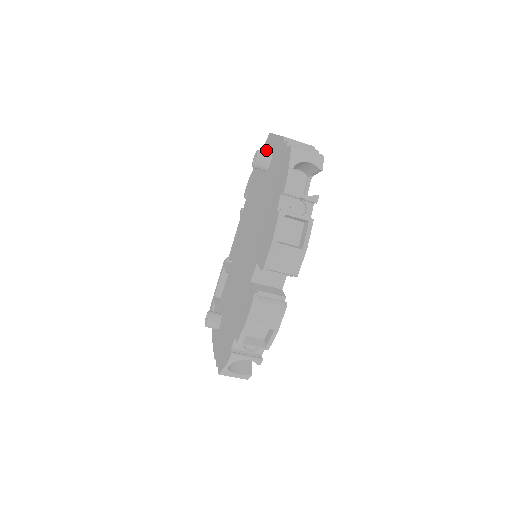
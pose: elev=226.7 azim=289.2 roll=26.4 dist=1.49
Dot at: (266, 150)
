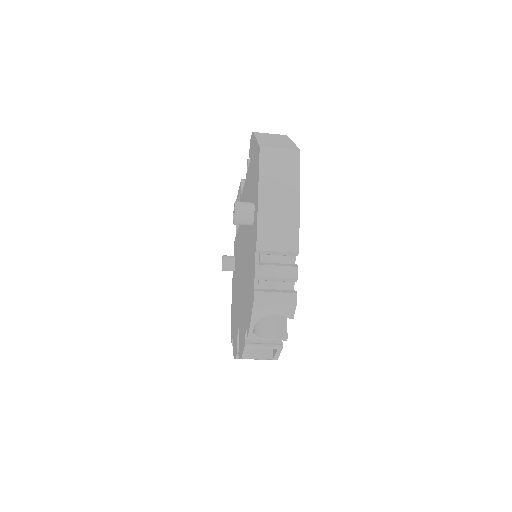
Dot at: (255, 171)
